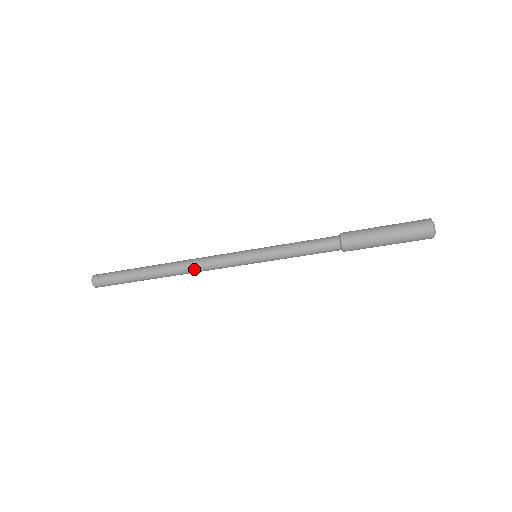
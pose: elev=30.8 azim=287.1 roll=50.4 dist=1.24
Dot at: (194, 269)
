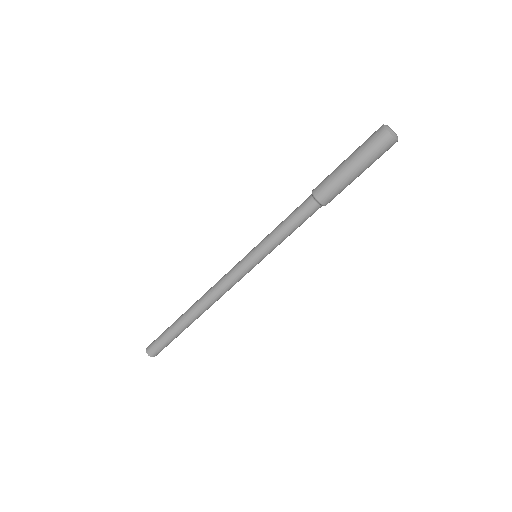
Dot at: (210, 293)
